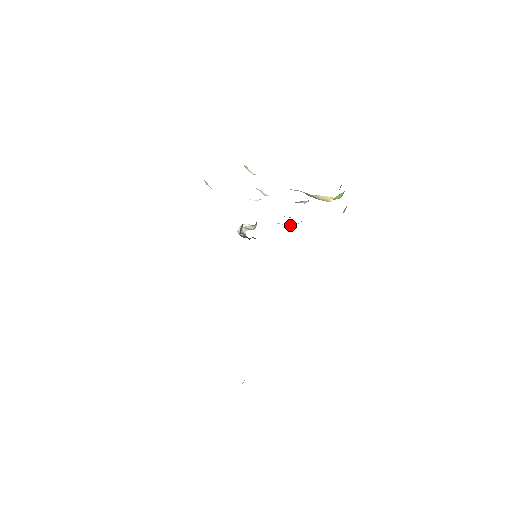
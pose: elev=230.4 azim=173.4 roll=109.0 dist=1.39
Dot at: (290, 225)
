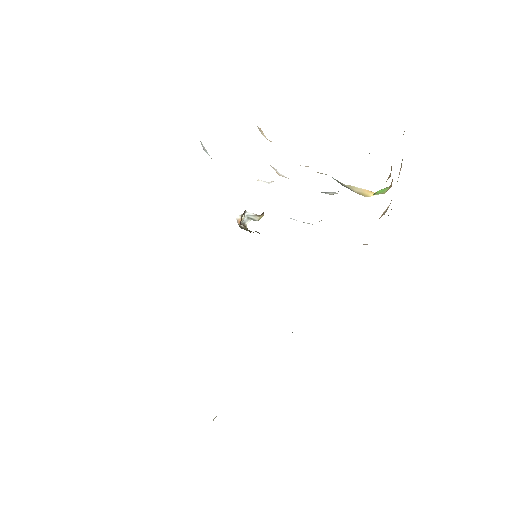
Dot at: occluded
